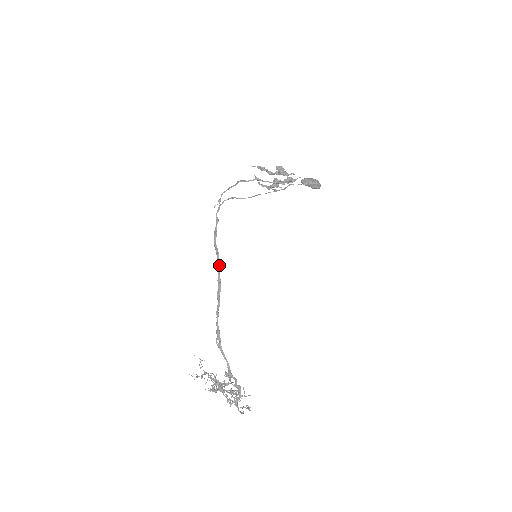
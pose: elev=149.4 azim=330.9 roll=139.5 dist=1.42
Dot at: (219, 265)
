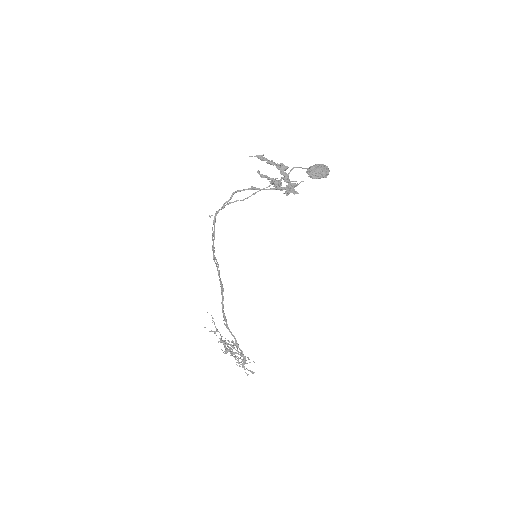
Dot at: occluded
